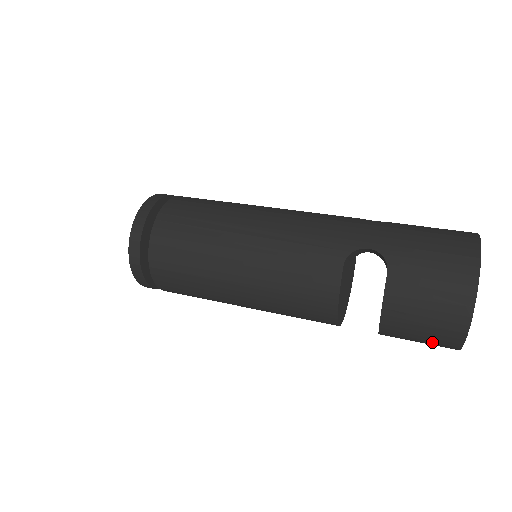
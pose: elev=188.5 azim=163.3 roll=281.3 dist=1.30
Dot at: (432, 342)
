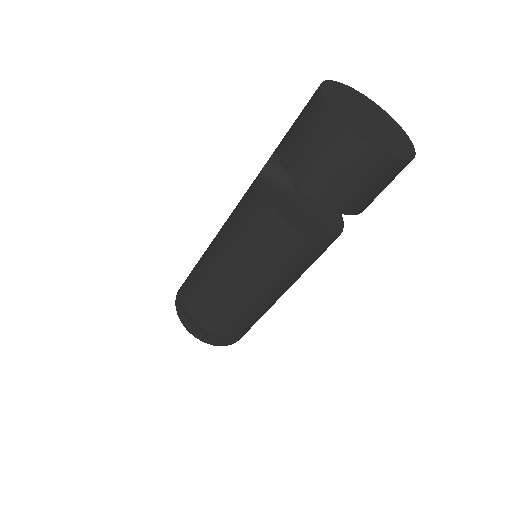
Dot at: (344, 161)
